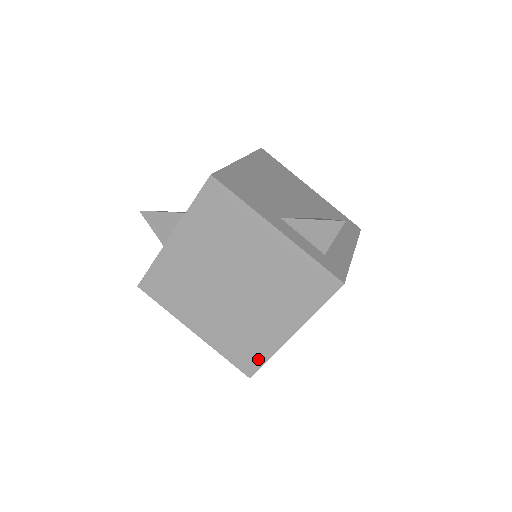
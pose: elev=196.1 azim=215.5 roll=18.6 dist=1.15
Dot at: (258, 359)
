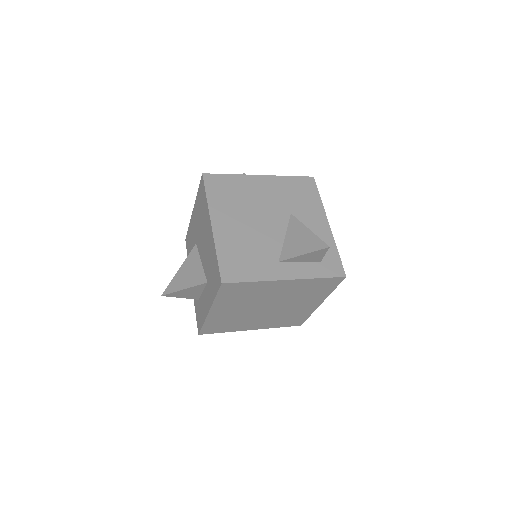
Dot at: (303, 319)
